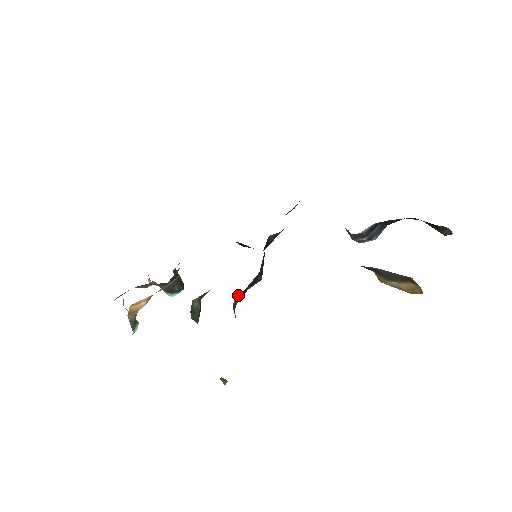
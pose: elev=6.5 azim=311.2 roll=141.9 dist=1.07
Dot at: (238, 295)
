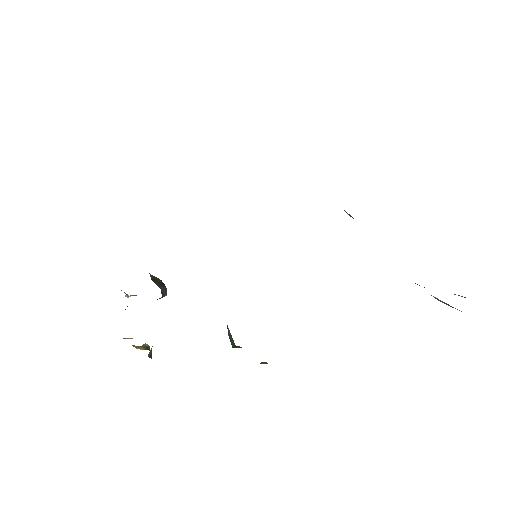
Dot at: occluded
